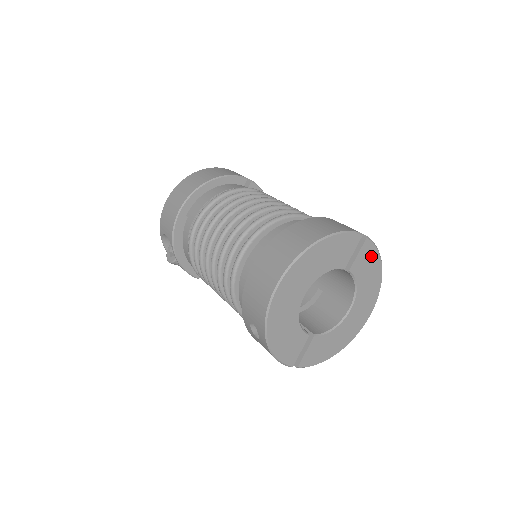
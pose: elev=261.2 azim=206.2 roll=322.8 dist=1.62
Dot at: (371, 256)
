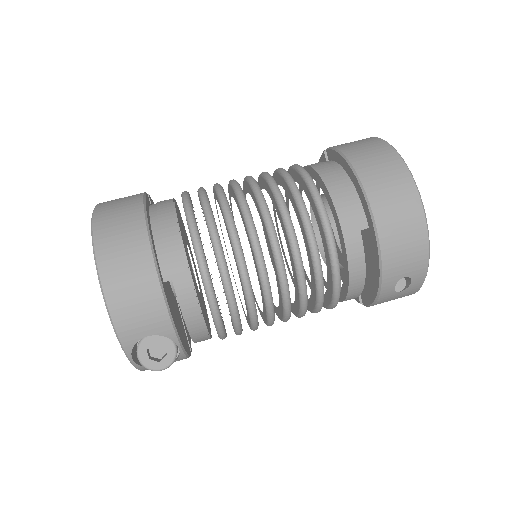
Dot at: occluded
